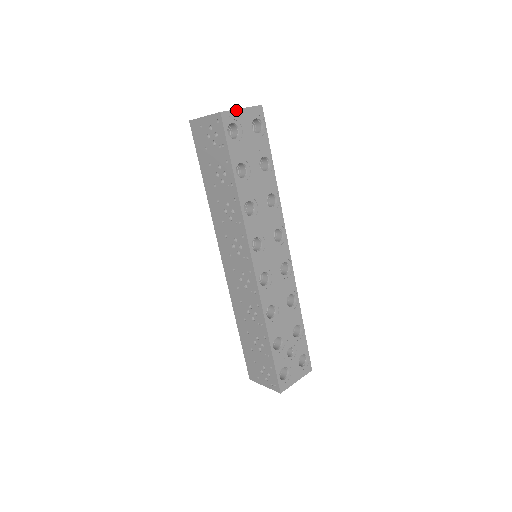
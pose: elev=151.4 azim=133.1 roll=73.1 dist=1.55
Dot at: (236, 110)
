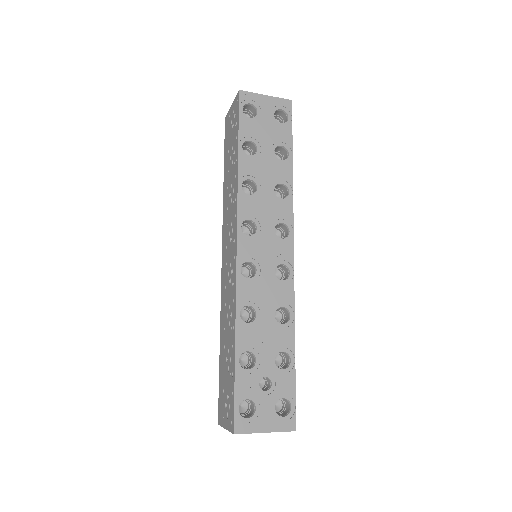
Dot at: (258, 94)
